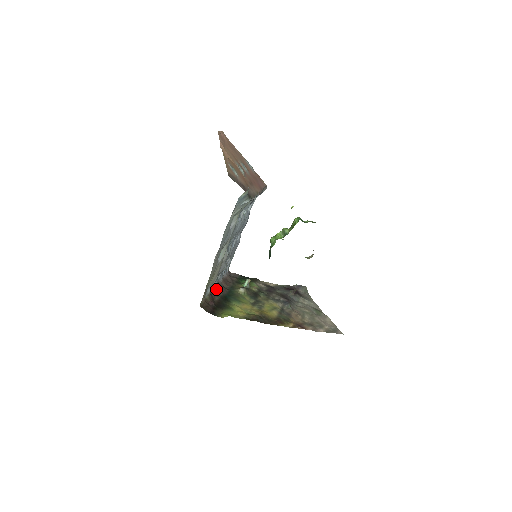
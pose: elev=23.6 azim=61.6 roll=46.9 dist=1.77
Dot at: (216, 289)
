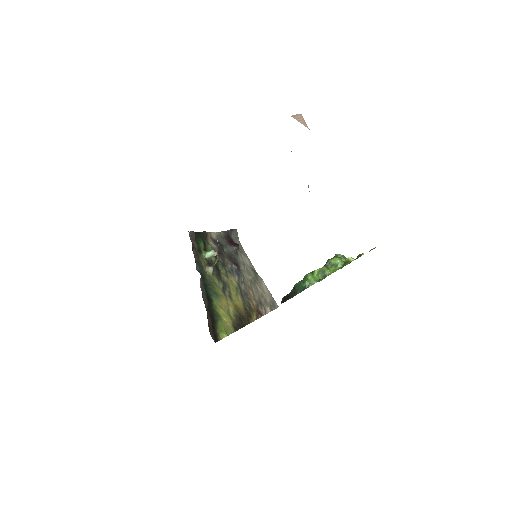
Dot at: (201, 287)
